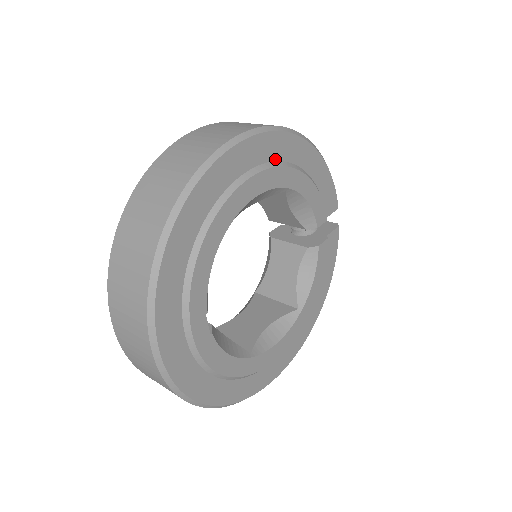
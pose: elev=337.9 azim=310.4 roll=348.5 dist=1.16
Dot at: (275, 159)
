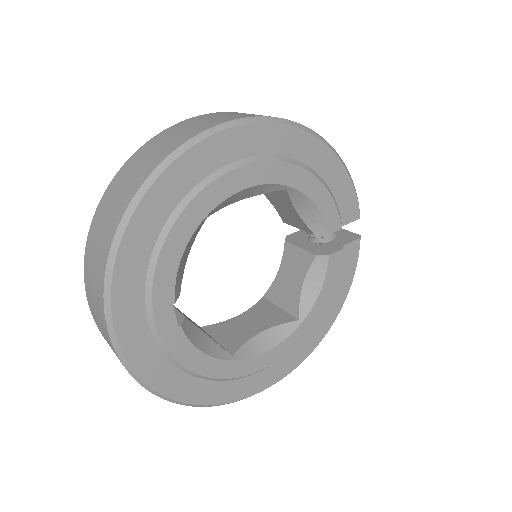
Dot at: (273, 153)
